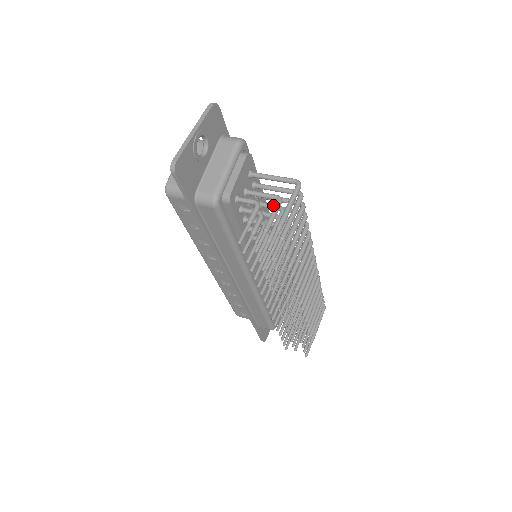
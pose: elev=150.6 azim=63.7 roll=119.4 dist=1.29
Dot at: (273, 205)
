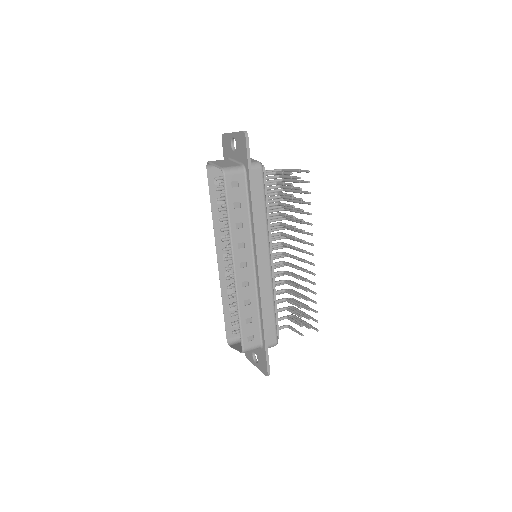
Dot at: (274, 186)
